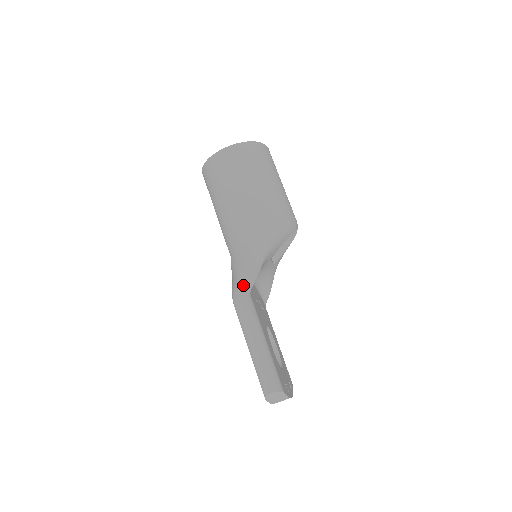
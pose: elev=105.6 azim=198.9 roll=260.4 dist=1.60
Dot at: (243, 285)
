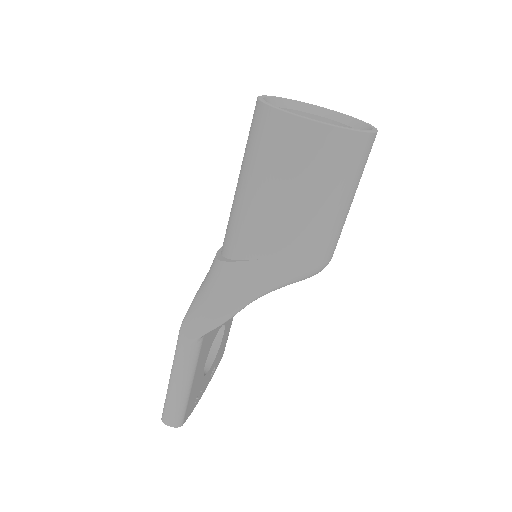
Dot at: (201, 323)
